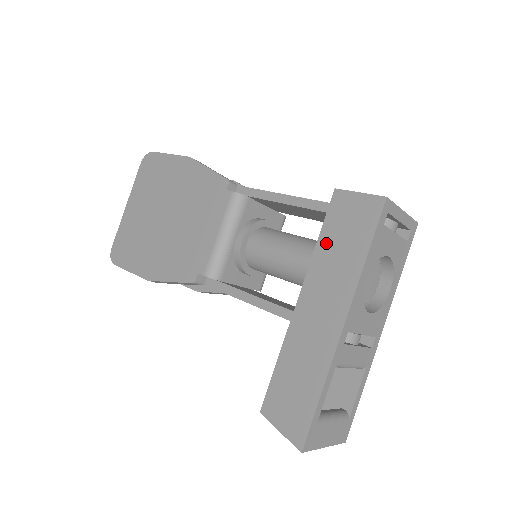
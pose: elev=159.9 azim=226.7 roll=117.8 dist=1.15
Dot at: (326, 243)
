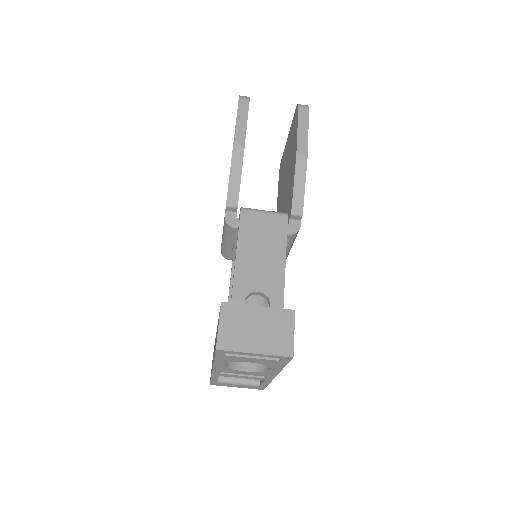
Dot at: occluded
